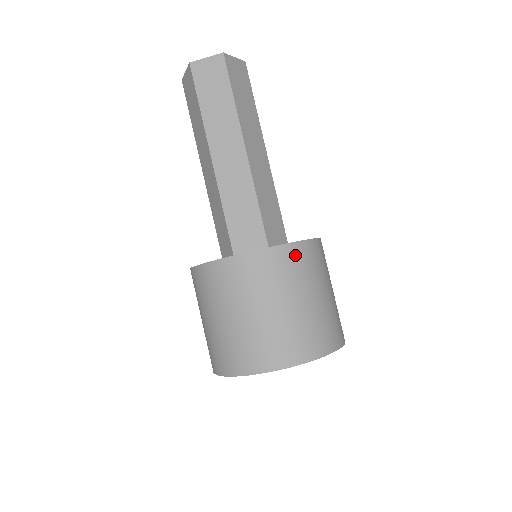
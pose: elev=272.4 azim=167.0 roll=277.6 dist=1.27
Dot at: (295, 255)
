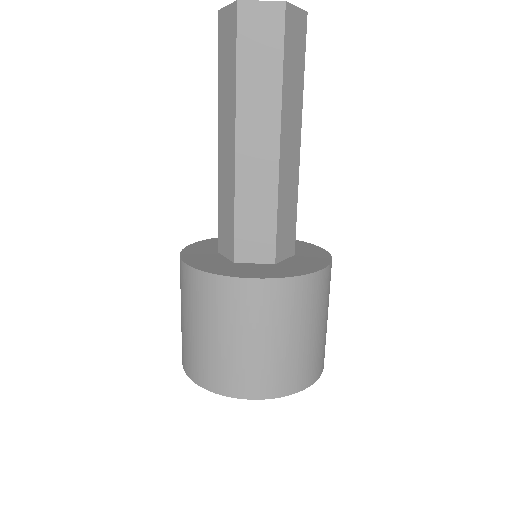
Dot at: (304, 289)
